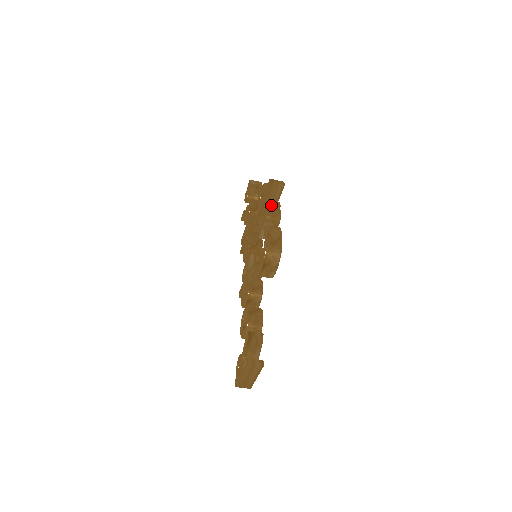
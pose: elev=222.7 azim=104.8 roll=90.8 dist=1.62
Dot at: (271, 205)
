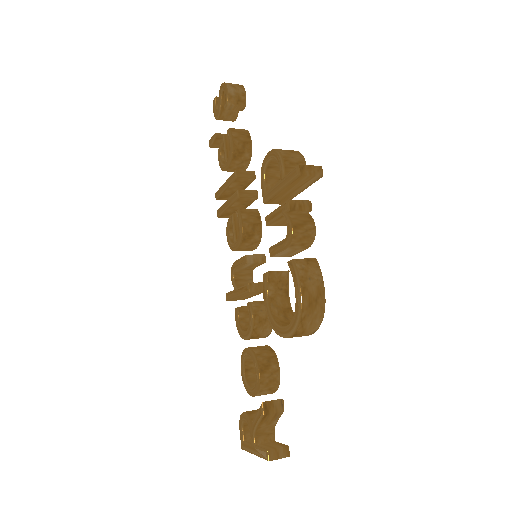
Dot at: (297, 210)
